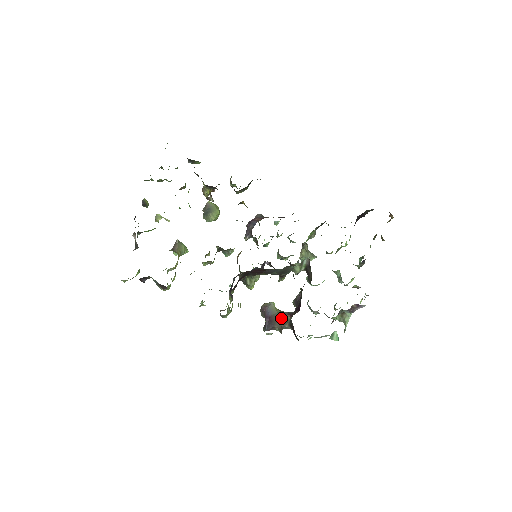
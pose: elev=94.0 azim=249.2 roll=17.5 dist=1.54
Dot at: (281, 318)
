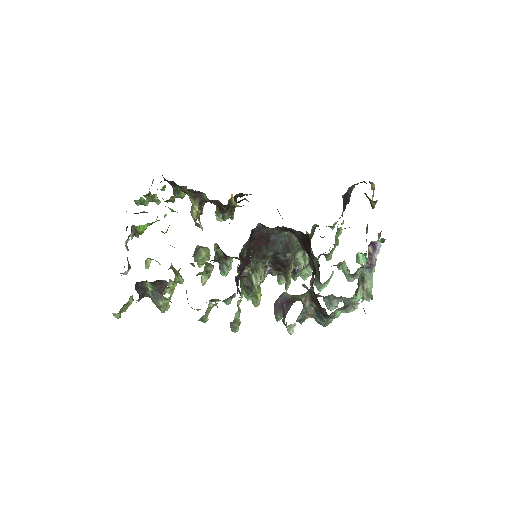
Dot at: (299, 296)
